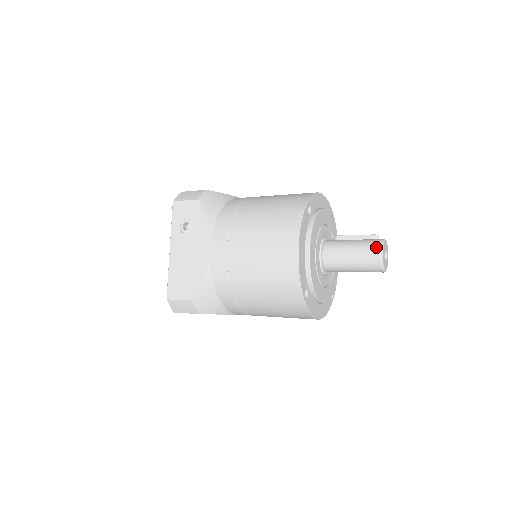
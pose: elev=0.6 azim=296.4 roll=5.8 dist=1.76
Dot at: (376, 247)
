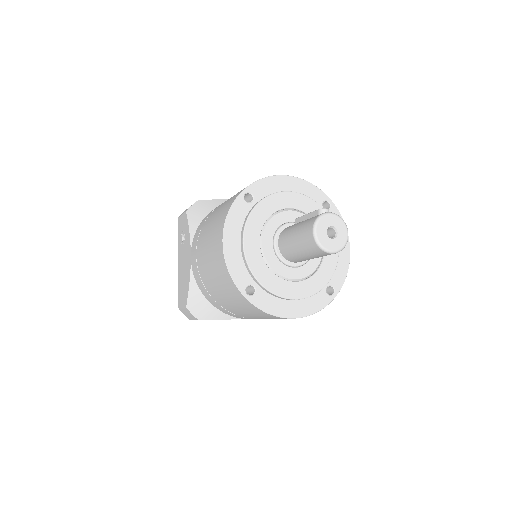
Dot at: (310, 224)
